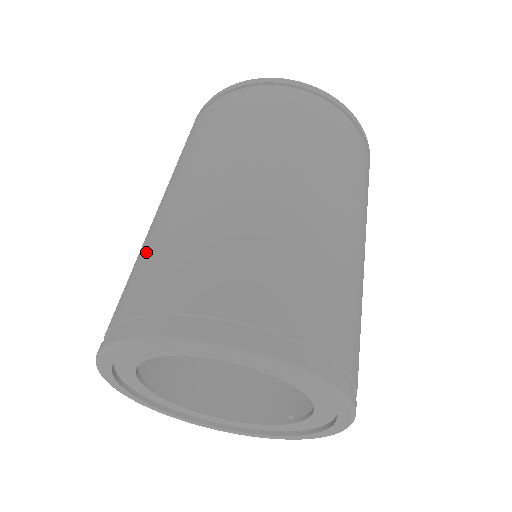
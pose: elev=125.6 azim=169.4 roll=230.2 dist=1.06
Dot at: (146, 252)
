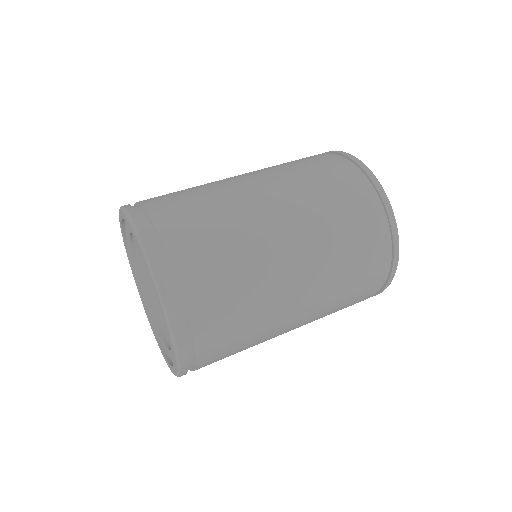
Dot at: occluded
